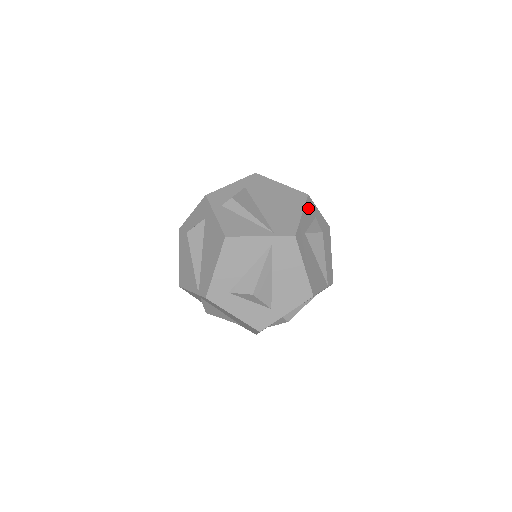
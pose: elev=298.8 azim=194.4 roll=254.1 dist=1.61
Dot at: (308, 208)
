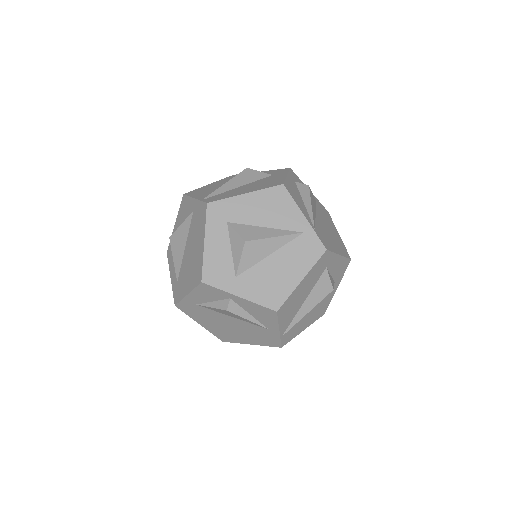
Dot at: (342, 264)
